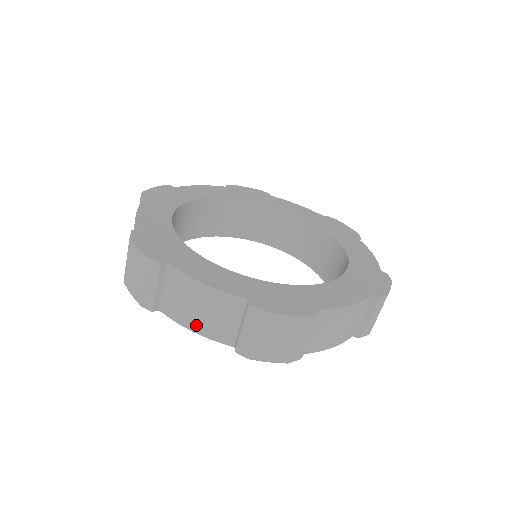
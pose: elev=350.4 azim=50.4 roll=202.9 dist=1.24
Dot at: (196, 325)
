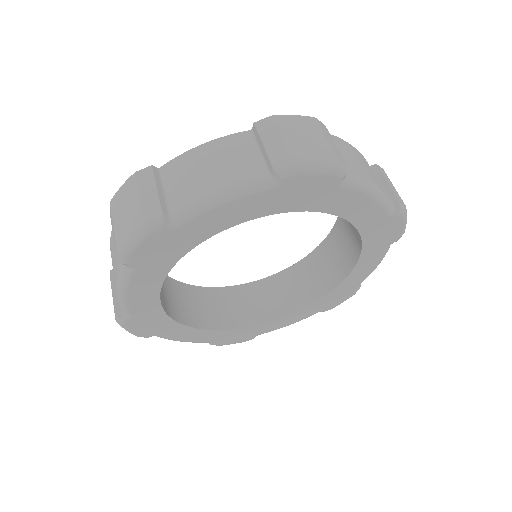
Dot at: (218, 184)
